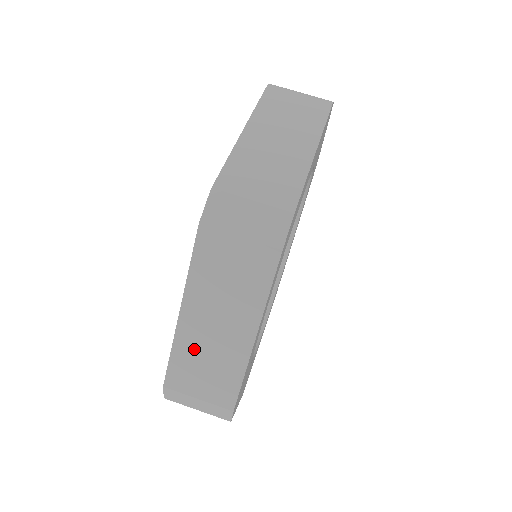
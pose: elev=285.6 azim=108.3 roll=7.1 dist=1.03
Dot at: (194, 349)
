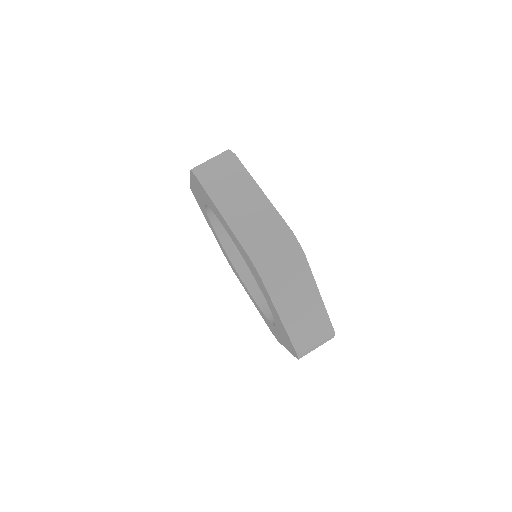
Dot at: (244, 223)
